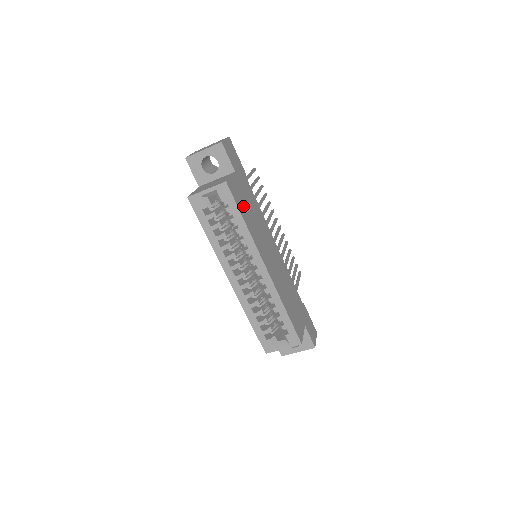
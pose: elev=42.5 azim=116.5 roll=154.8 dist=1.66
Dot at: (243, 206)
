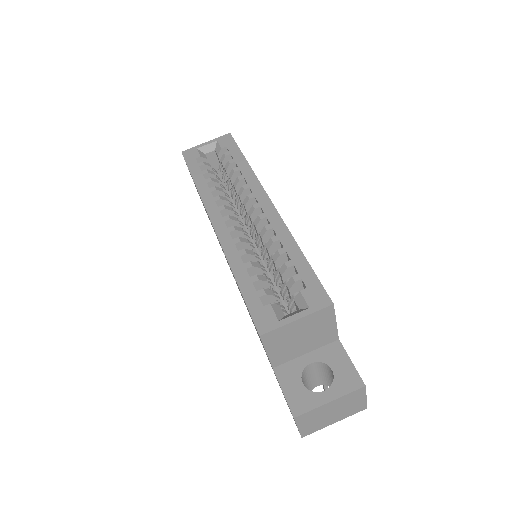
Dot at: occluded
